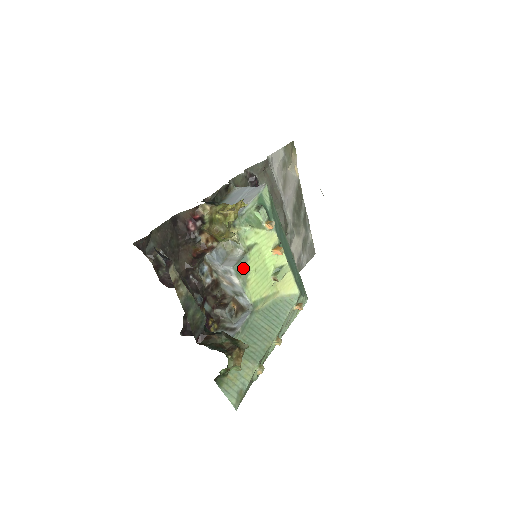
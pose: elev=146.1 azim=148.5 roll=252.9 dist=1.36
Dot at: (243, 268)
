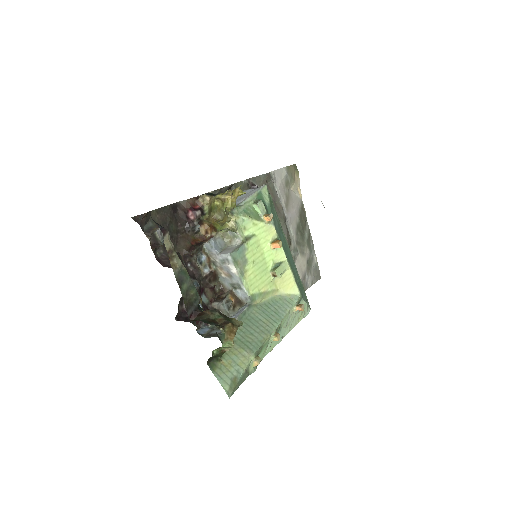
Dot at: (241, 257)
